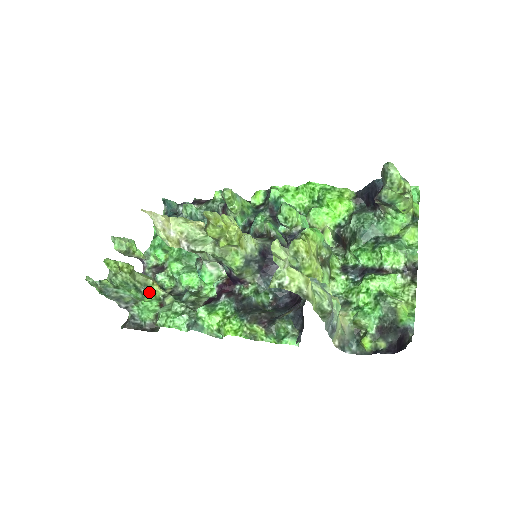
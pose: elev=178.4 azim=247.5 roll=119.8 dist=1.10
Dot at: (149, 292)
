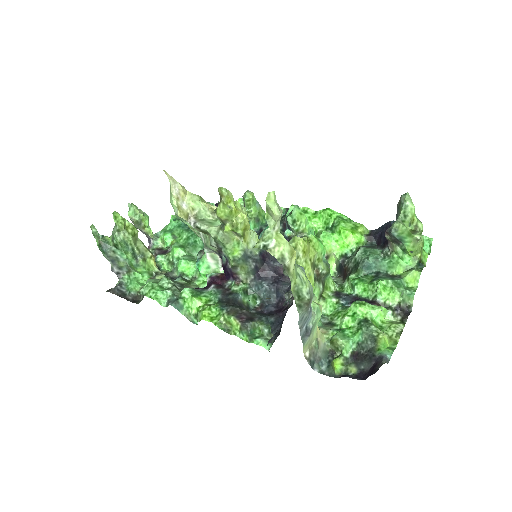
Dot at: (144, 263)
